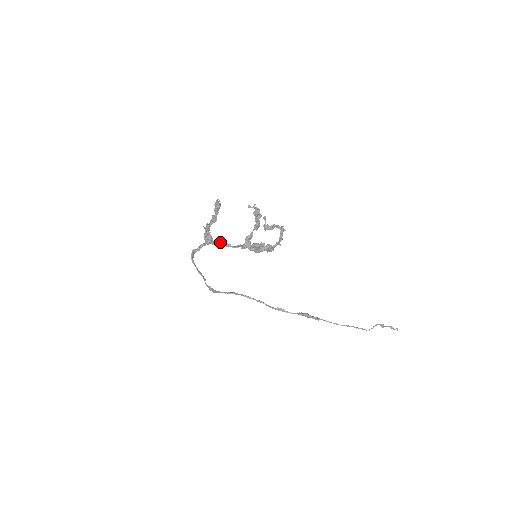
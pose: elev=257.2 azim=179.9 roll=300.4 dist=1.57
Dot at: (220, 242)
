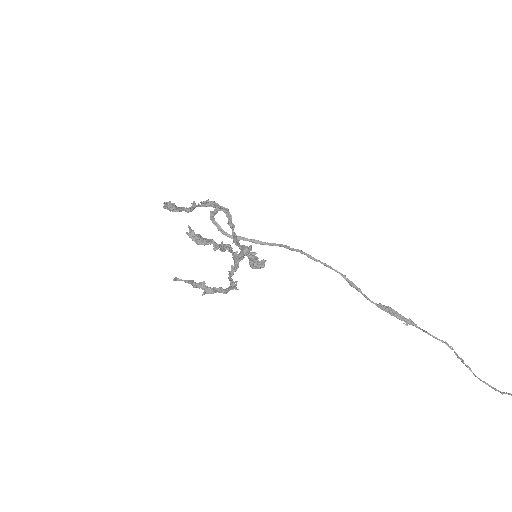
Dot at: (227, 214)
